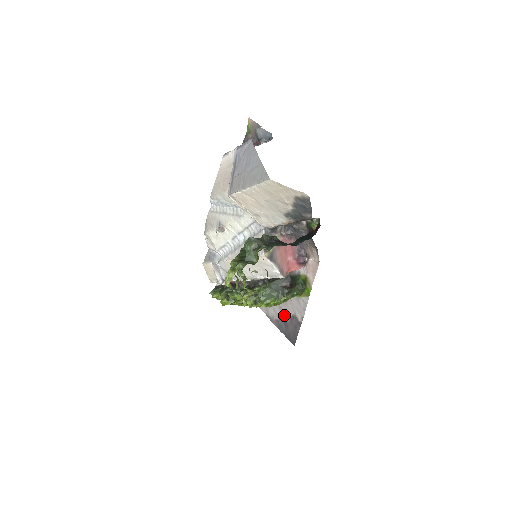
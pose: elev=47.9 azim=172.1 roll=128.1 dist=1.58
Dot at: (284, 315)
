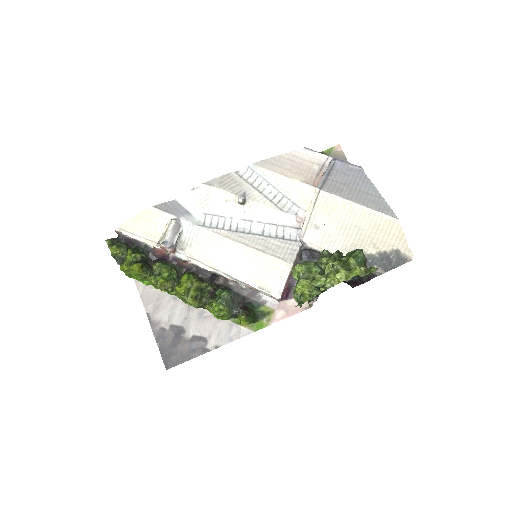
Dot at: (184, 329)
